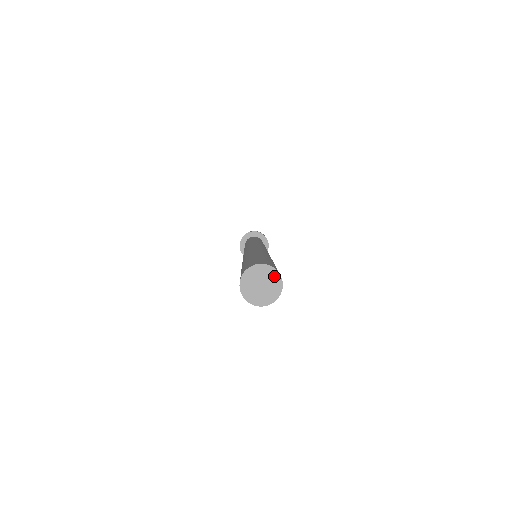
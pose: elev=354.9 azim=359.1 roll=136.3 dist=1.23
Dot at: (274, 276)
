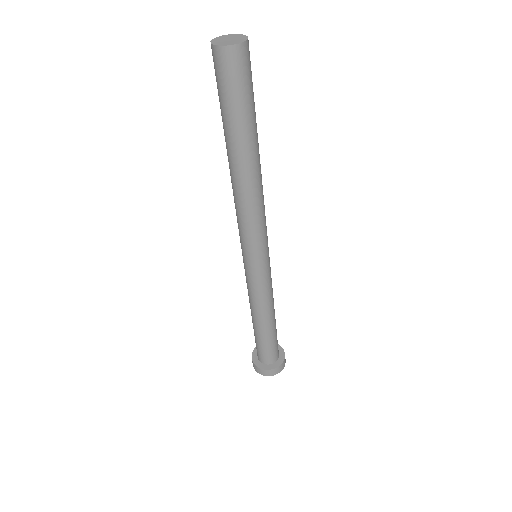
Dot at: (235, 35)
